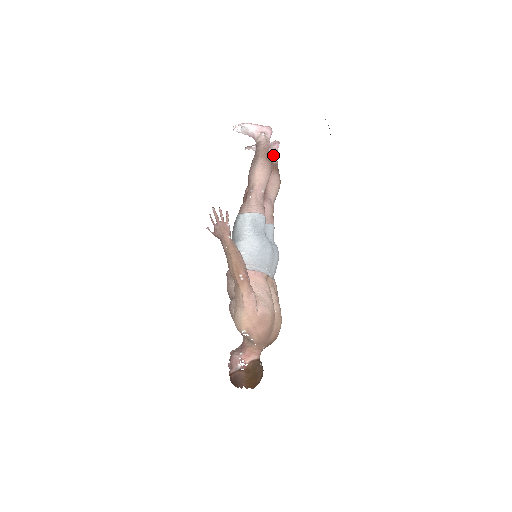
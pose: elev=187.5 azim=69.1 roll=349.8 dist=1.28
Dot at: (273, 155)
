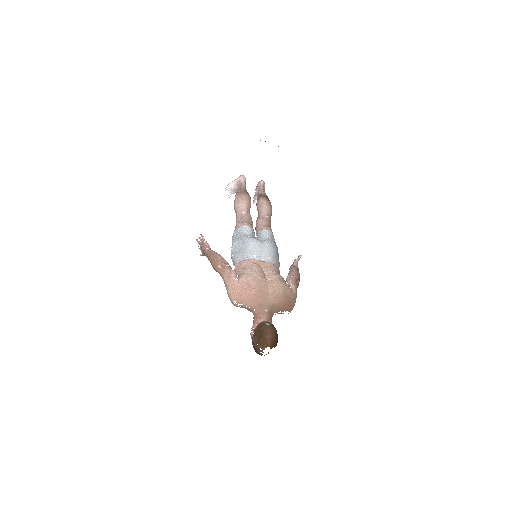
Dot at: (259, 191)
